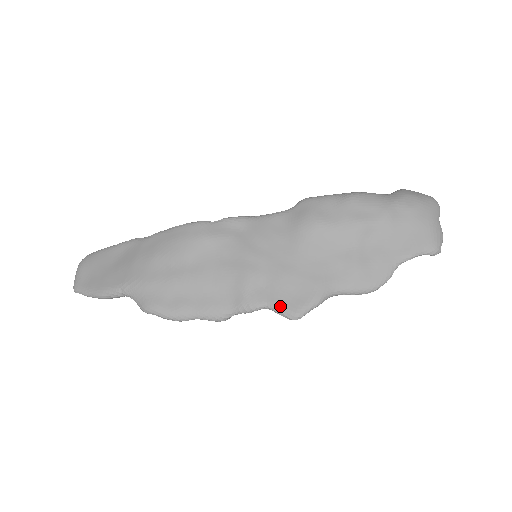
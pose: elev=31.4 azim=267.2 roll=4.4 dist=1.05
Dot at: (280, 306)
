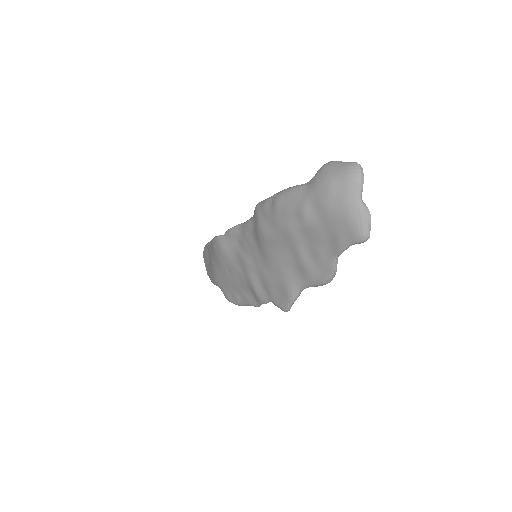
Dot at: (274, 302)
